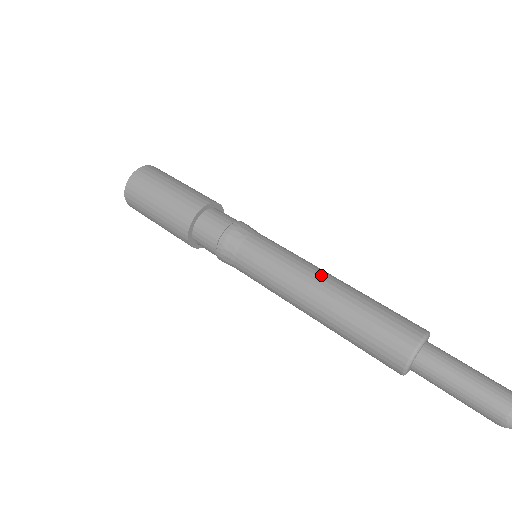
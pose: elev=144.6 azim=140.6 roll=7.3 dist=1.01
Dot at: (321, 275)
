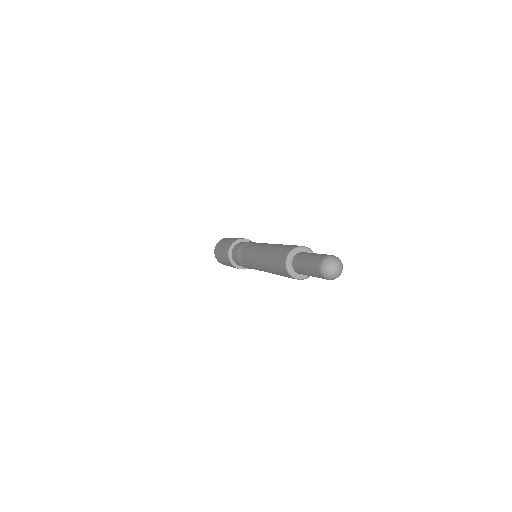
Dot at: (269, 244)
